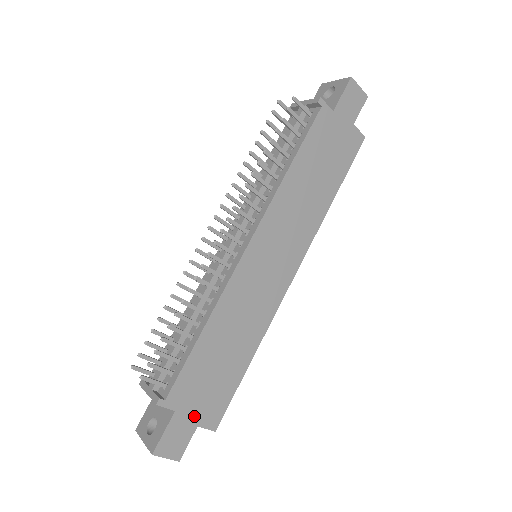
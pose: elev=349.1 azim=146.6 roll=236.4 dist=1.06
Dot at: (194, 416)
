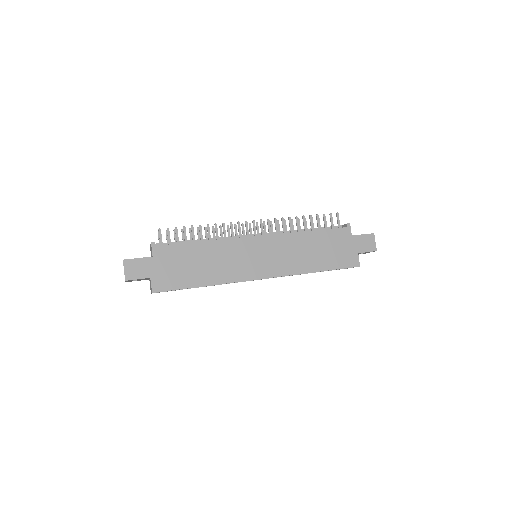
Dot at: (155, 271)
